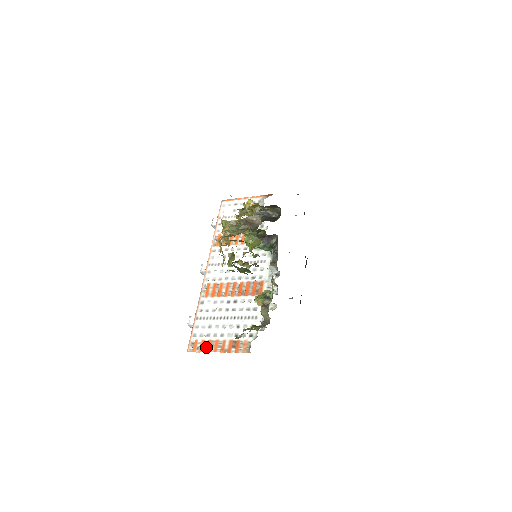
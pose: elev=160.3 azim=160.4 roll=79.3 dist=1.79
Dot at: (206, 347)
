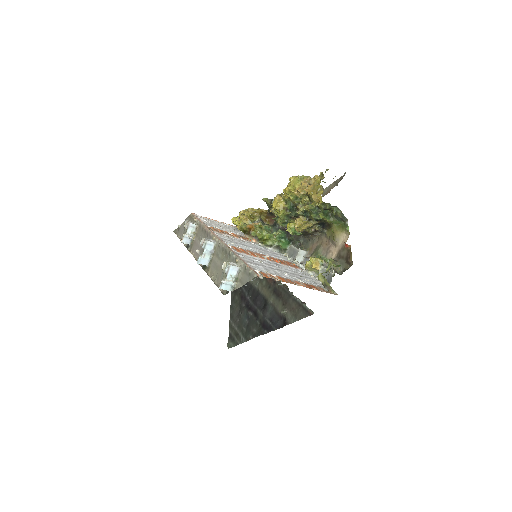
Dot at: (278, 280)
